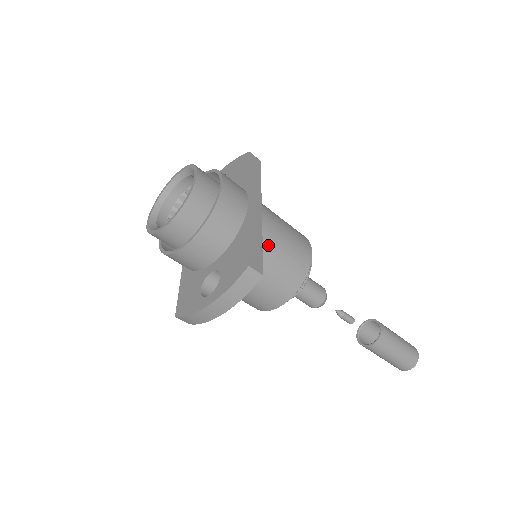
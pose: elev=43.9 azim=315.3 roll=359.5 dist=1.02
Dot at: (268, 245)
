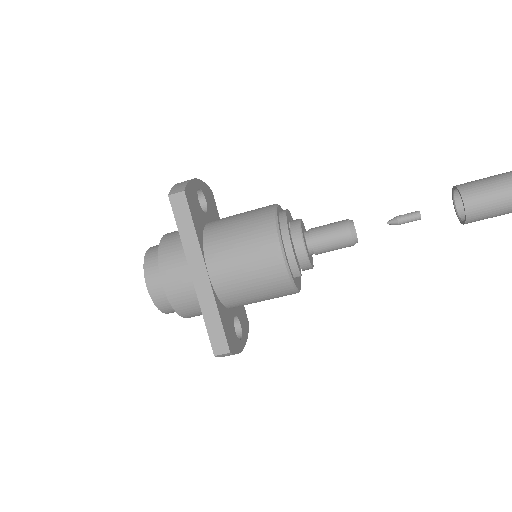
Dot at: (234, 294)
